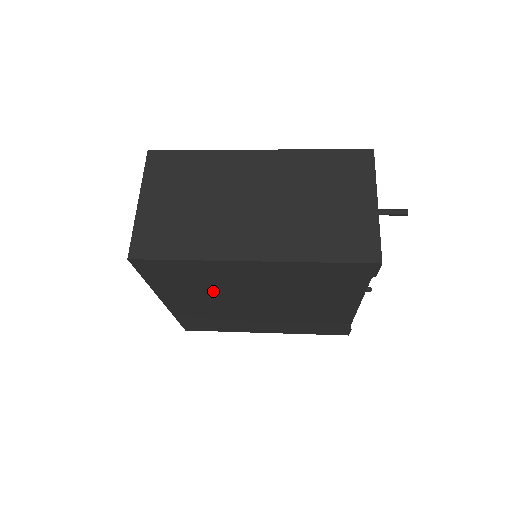
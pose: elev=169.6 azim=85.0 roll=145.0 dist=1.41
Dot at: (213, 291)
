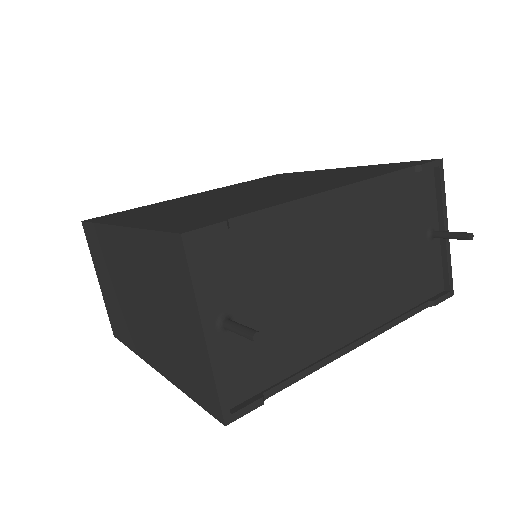
Dot at: occluded
